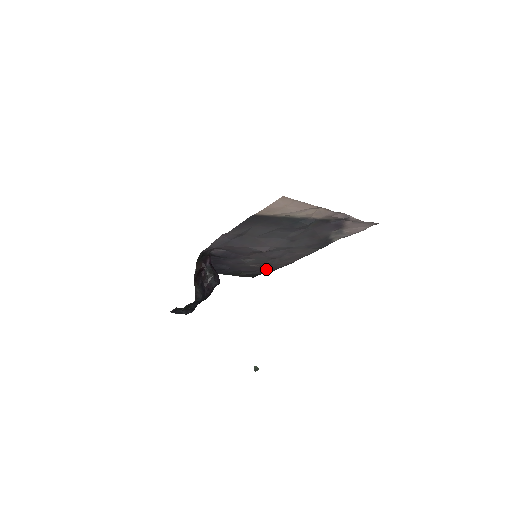
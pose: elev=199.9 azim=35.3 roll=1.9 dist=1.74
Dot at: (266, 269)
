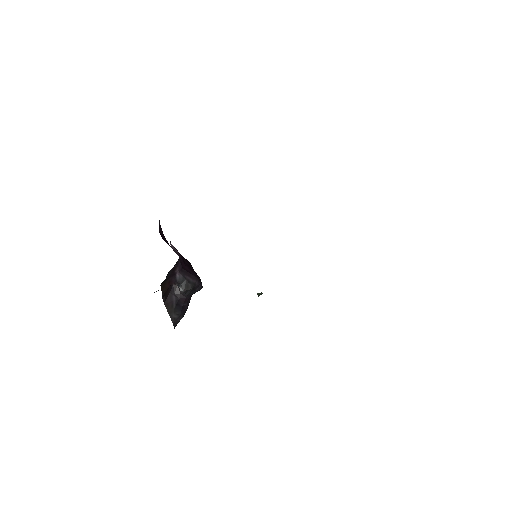
Dot at: occluded
